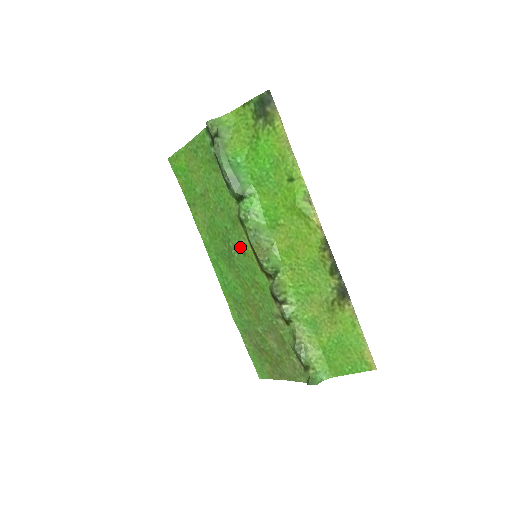
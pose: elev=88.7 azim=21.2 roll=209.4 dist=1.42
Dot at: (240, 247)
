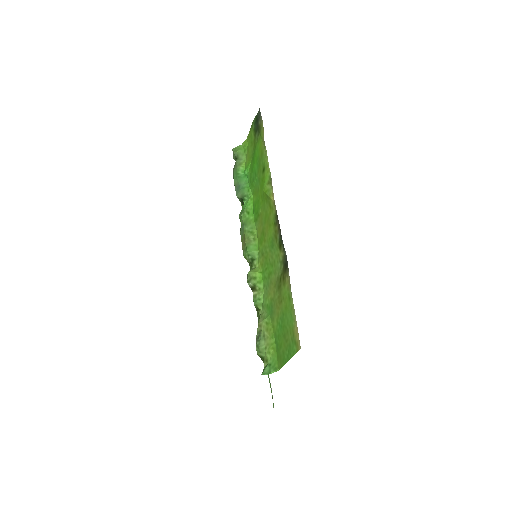
Dot at: occluded
